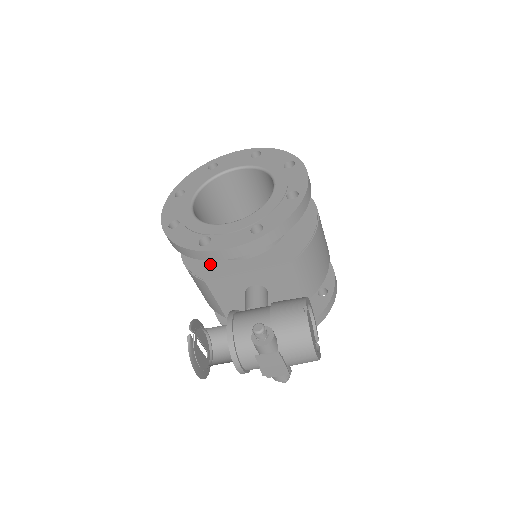
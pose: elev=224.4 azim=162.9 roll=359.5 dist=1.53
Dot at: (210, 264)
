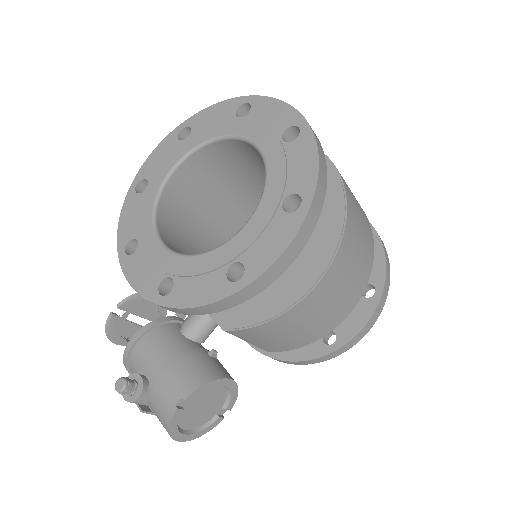
Dot at: occluded
